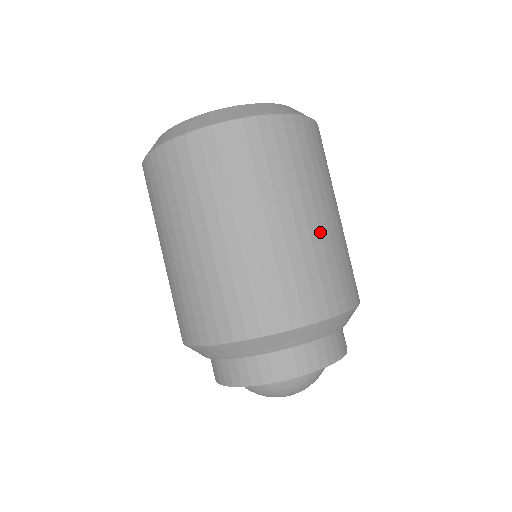
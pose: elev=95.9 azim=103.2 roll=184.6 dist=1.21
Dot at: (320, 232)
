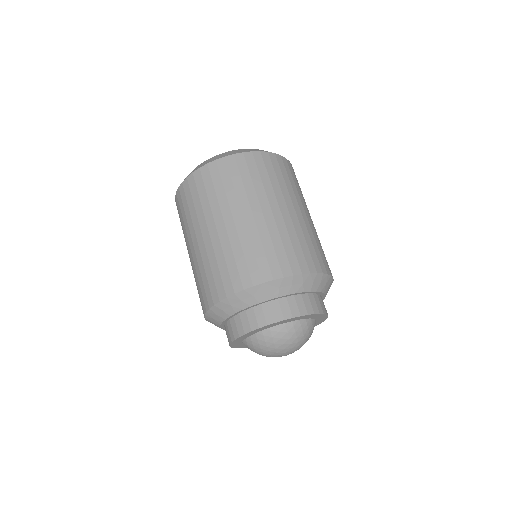
Dot at: (292, 220)
